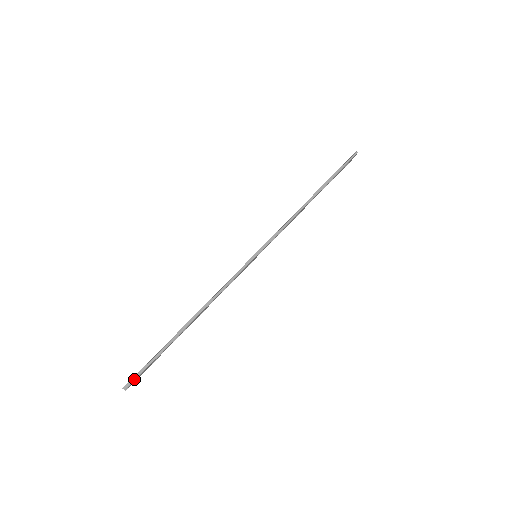
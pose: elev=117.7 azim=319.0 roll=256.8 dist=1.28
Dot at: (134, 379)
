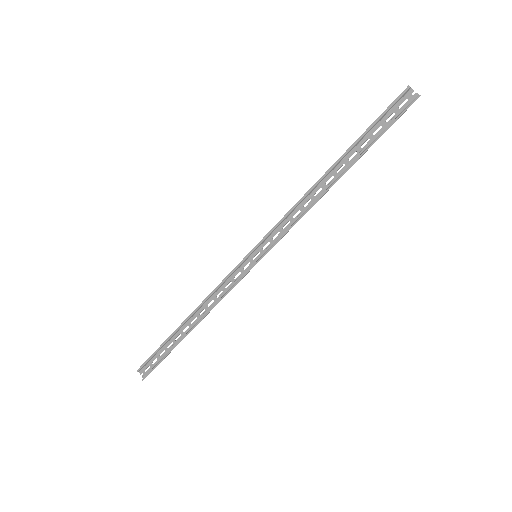
Dot at: occluded
